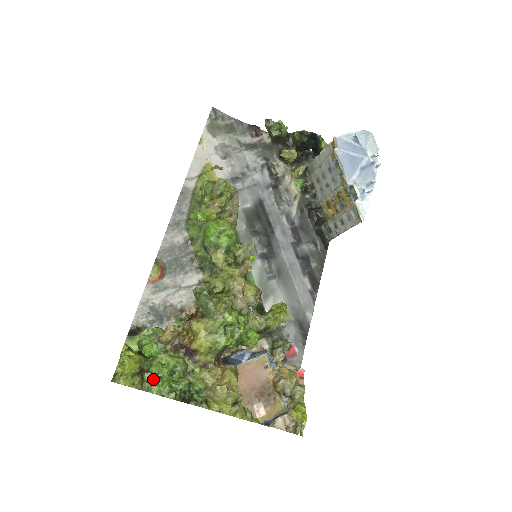
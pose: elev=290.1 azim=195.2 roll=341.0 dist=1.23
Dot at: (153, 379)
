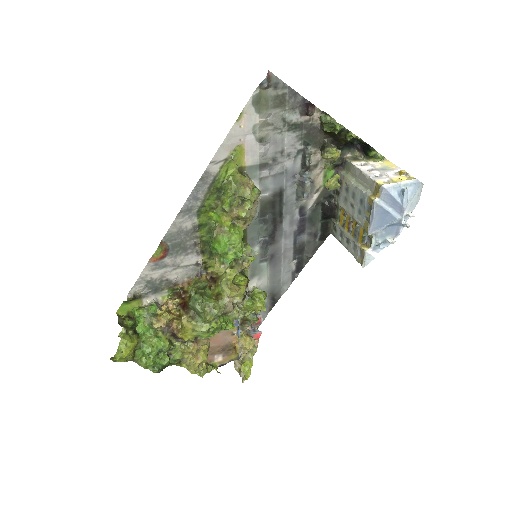
Dot at: (143, 358)
